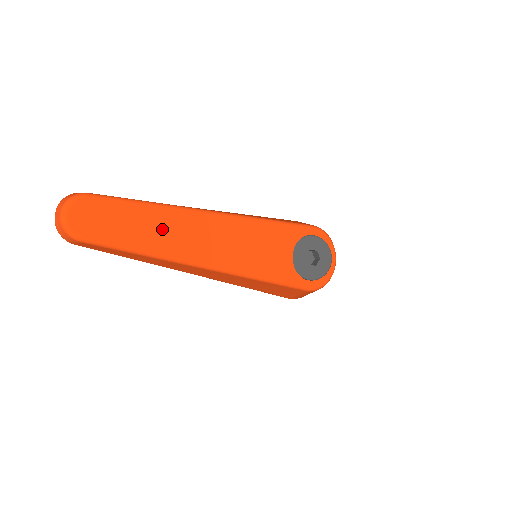
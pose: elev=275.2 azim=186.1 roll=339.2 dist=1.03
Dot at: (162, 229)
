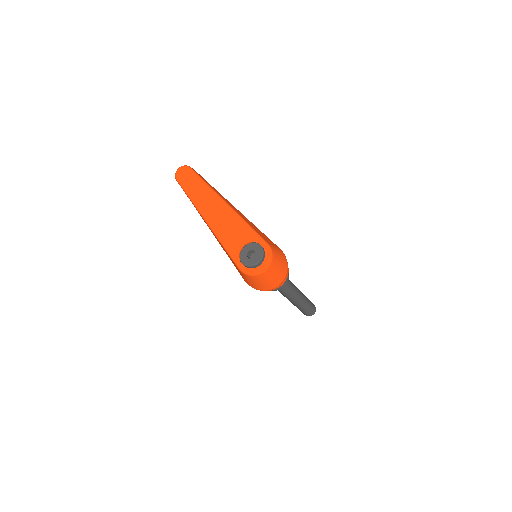
Dot at: (201, 193)
